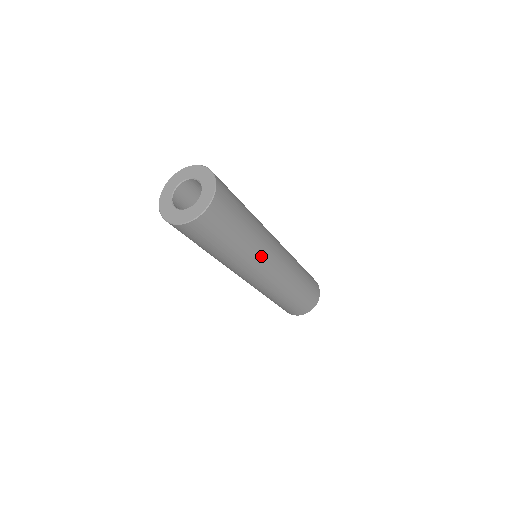
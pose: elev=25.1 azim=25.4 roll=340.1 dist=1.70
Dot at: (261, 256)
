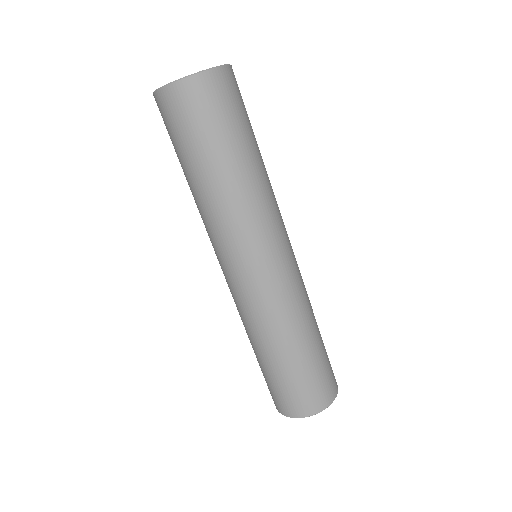
Dot at: (277, 206)
